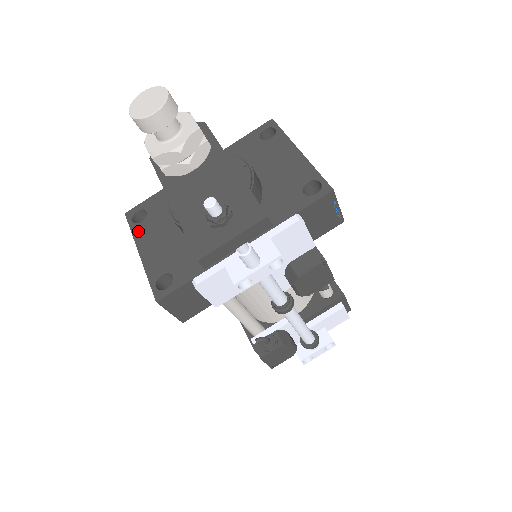
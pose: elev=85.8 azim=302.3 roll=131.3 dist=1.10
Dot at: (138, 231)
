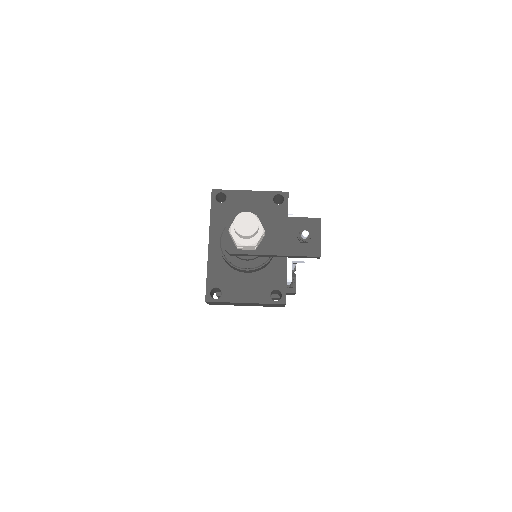
Dot at: (228, 298)
